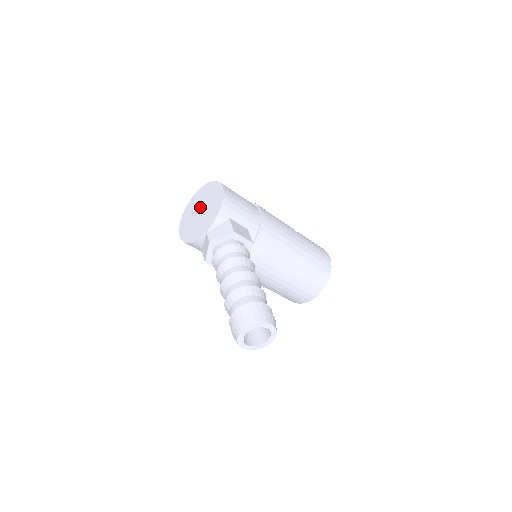
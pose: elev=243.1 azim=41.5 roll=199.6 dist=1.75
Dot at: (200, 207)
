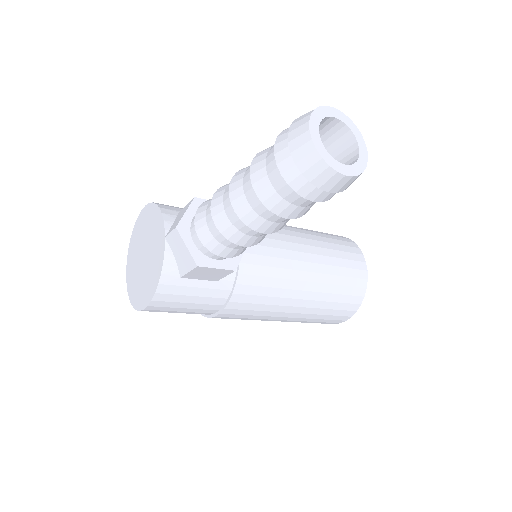
Dot at: (140, 257)
